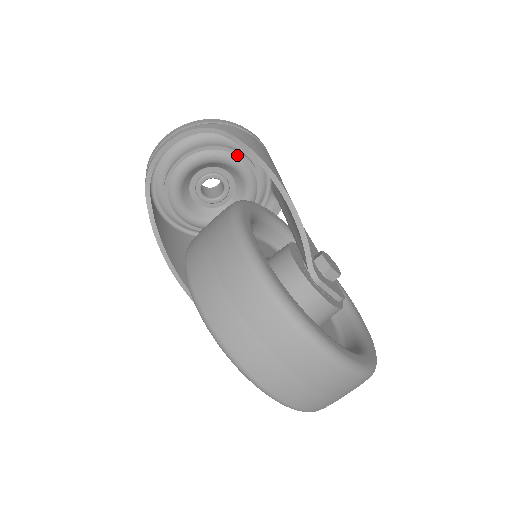
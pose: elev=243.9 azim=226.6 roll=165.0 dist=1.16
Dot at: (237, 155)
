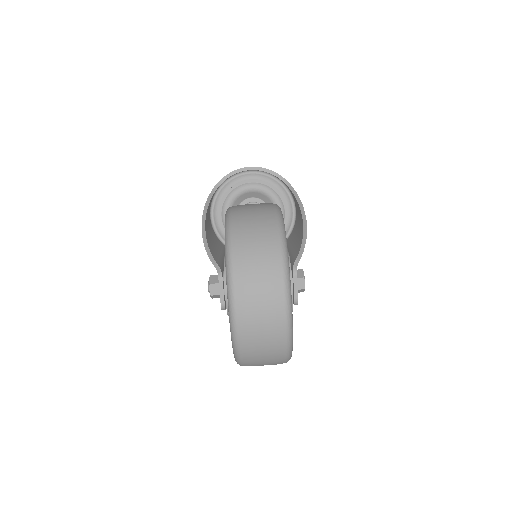
Dot at: (284, 205)
